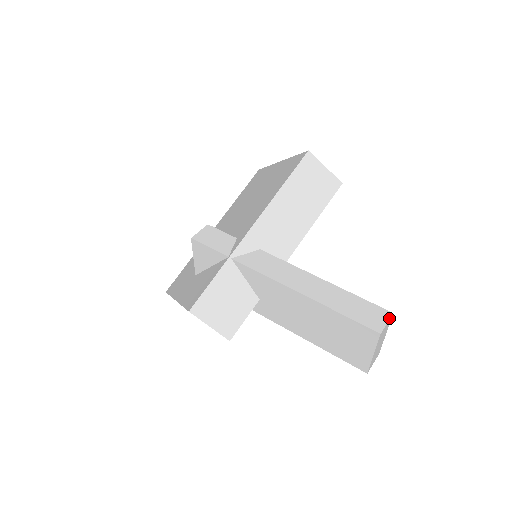
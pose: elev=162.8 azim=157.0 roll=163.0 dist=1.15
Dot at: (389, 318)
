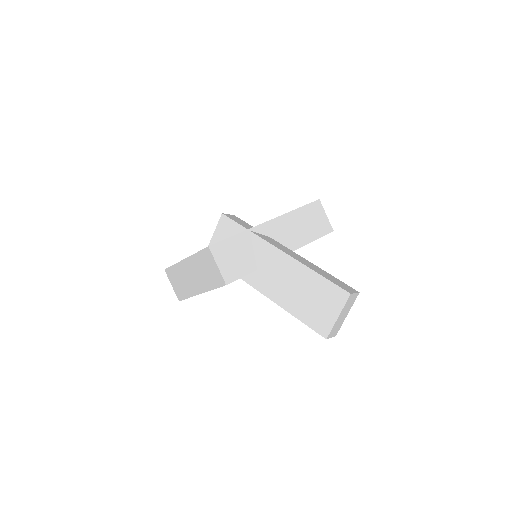
Dot at: (357, 292)
